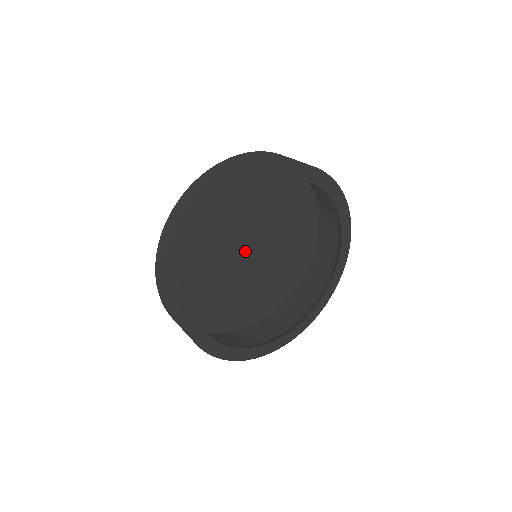
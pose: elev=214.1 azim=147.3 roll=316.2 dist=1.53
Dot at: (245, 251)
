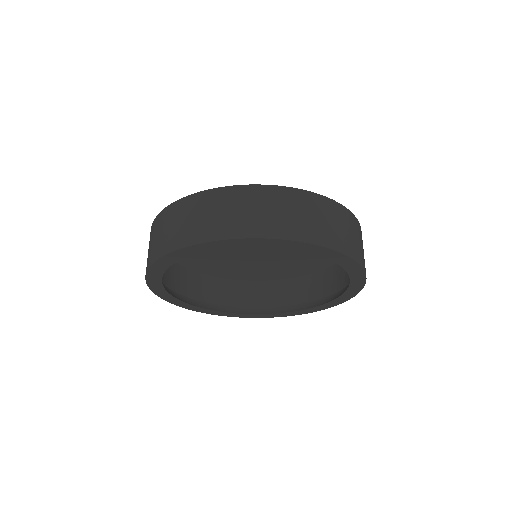
Dot at: occluded
